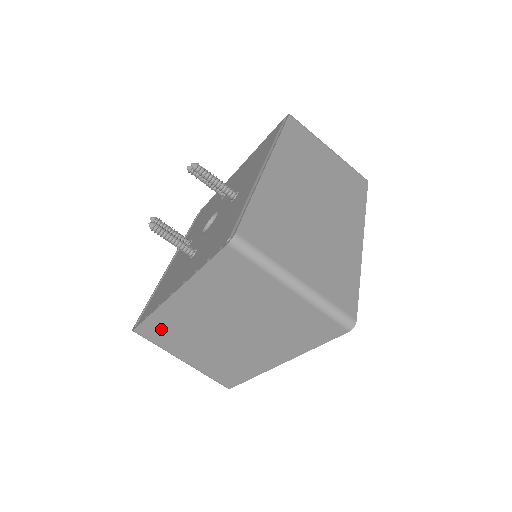
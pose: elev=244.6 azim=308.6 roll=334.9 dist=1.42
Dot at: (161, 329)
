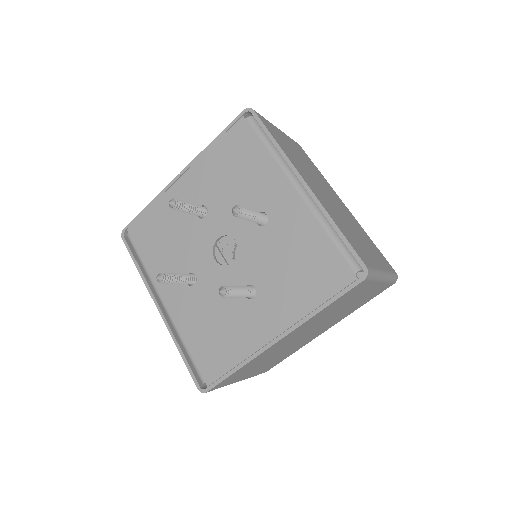
Dot at: (240, 372)
